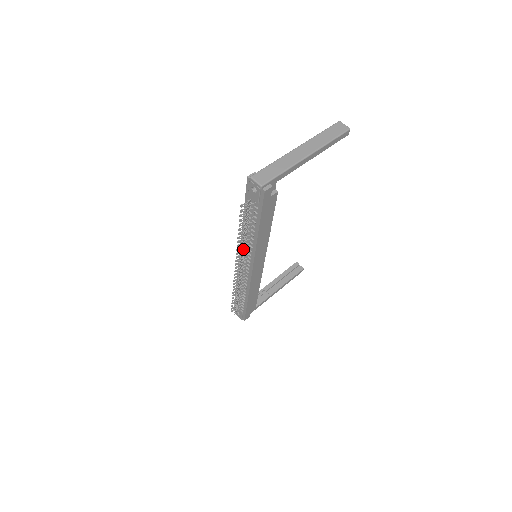
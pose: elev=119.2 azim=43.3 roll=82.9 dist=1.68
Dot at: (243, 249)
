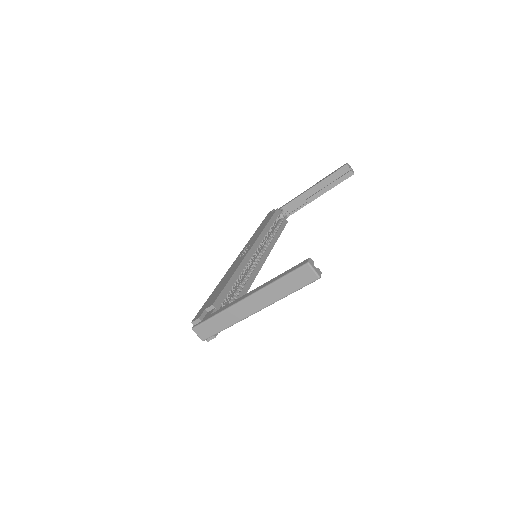
Dot at: occluded
